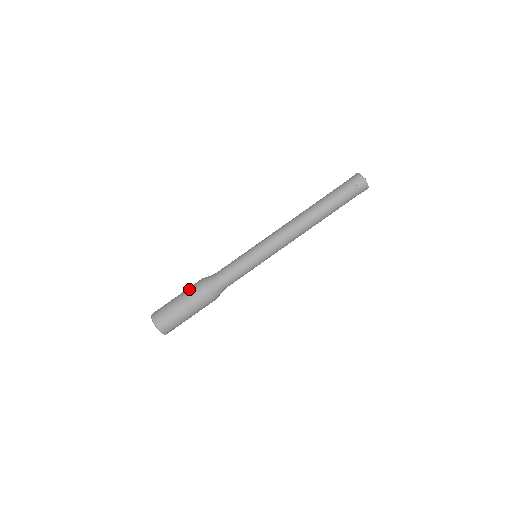
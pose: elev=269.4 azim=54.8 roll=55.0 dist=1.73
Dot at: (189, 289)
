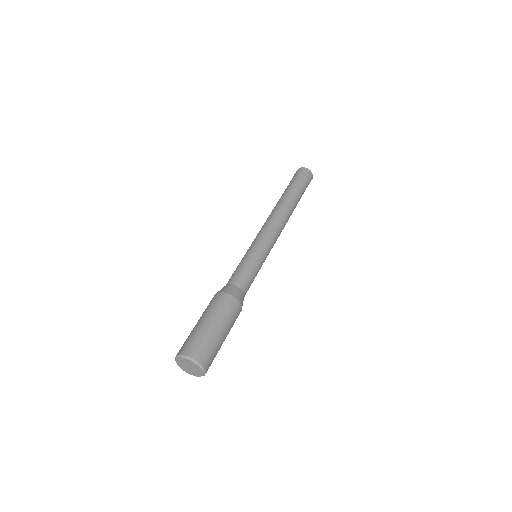
Dot at: occluded
